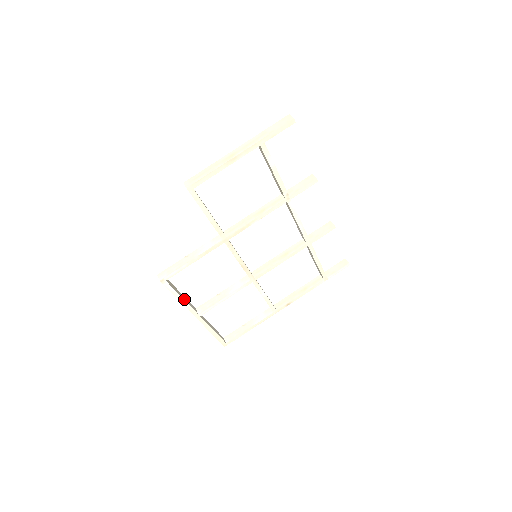
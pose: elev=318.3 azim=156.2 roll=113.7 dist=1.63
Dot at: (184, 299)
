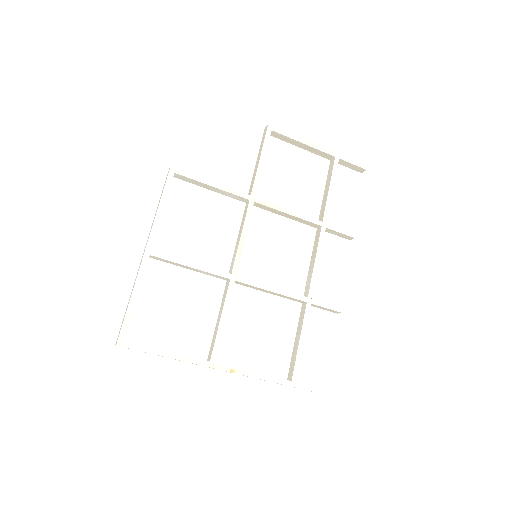
Dot at: (161, 215)
